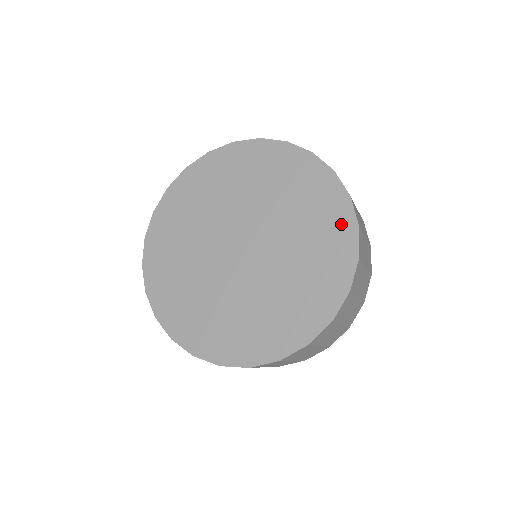
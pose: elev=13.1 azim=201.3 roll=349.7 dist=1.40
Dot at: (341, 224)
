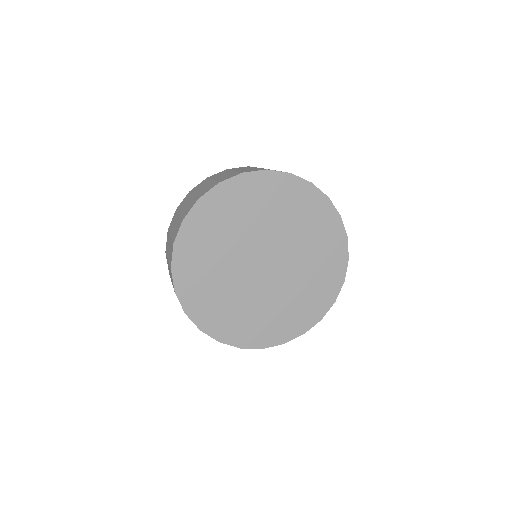
Dot at: (338, 257)
